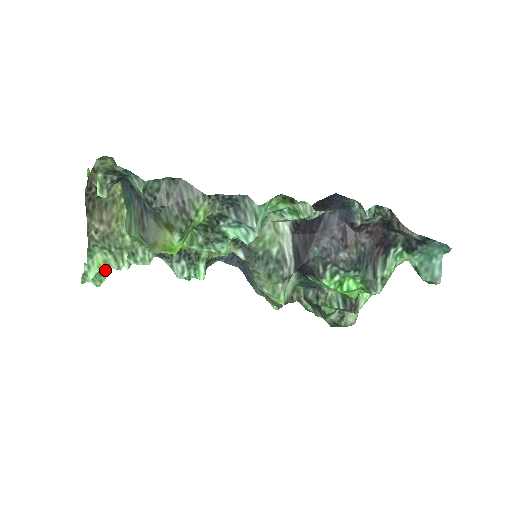
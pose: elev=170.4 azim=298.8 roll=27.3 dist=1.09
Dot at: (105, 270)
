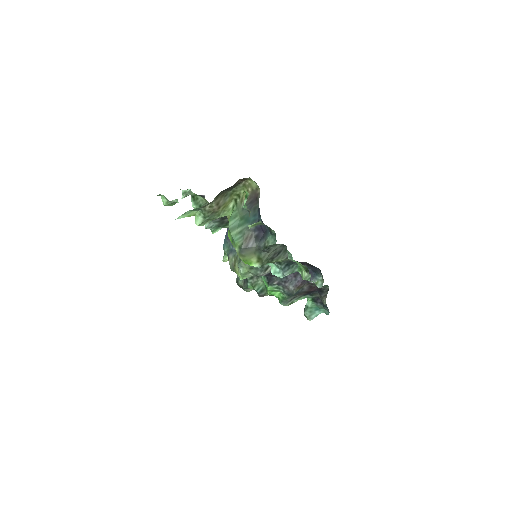
Dot at: occluded
